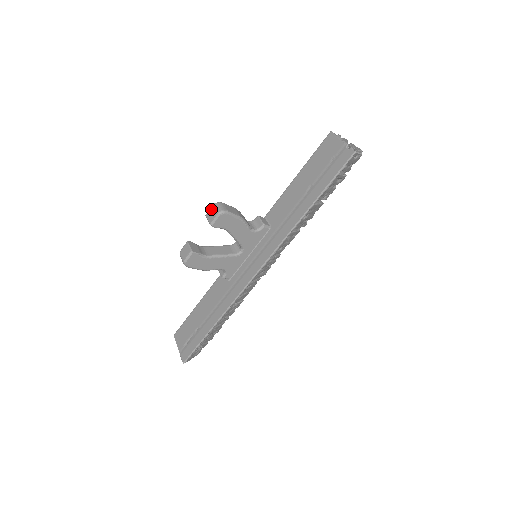
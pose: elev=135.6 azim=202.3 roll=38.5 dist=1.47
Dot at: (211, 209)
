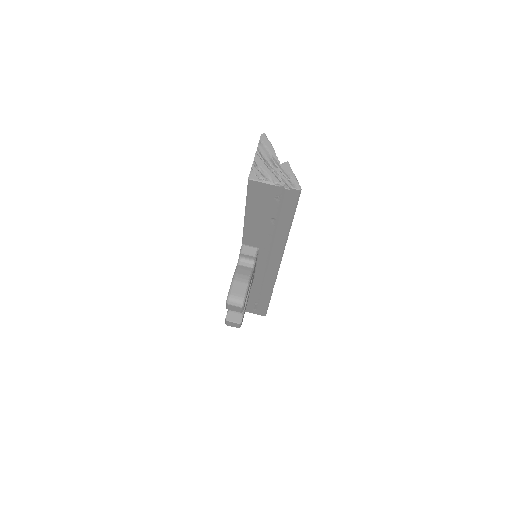
Dot at: (229, 307)
